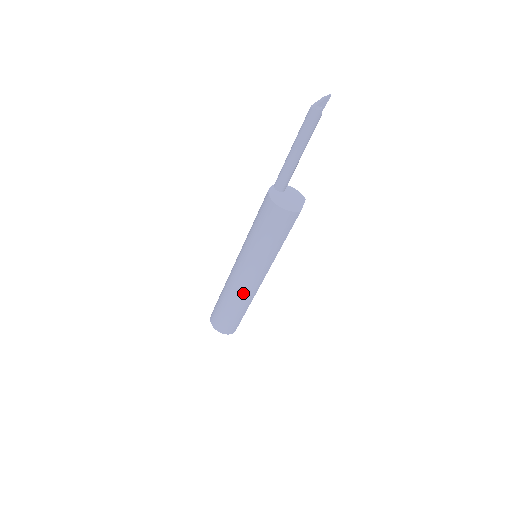
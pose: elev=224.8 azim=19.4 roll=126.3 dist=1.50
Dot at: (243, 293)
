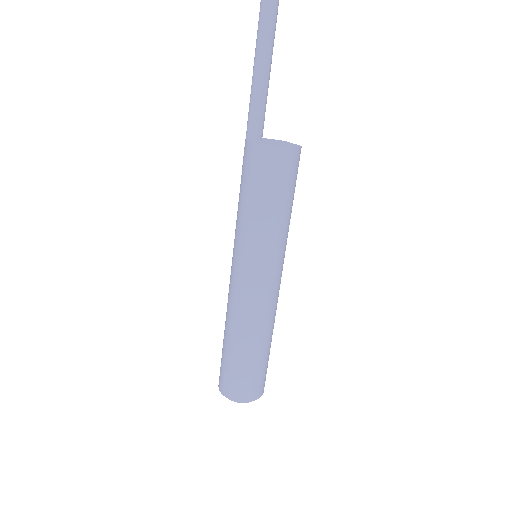
Dot at: (268, 314)
